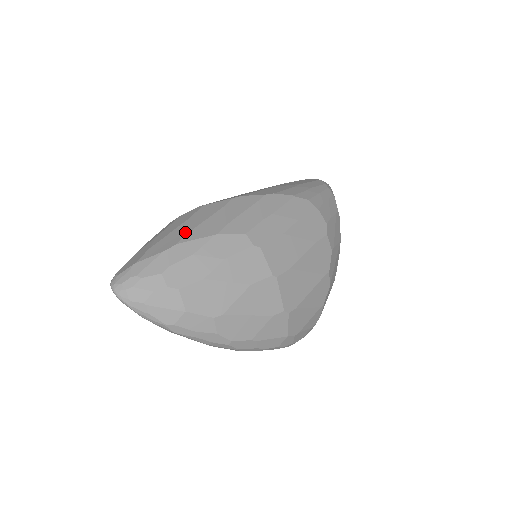
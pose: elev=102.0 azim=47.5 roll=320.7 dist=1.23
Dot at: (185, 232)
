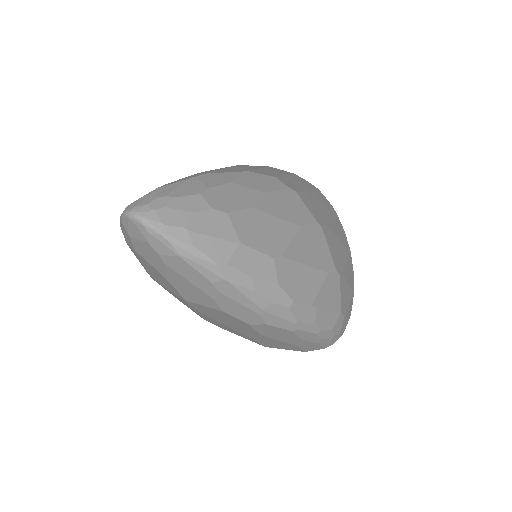
Dot at: occluded
